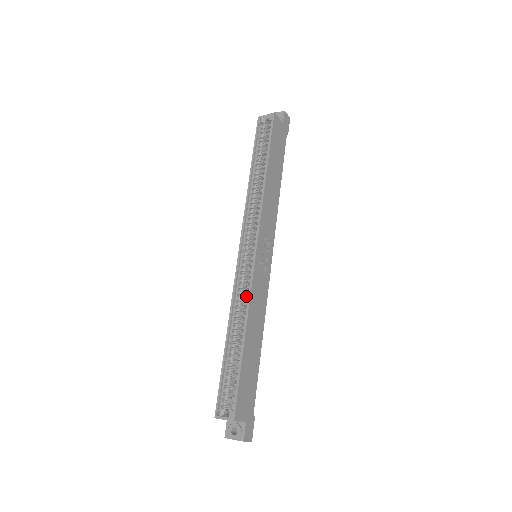
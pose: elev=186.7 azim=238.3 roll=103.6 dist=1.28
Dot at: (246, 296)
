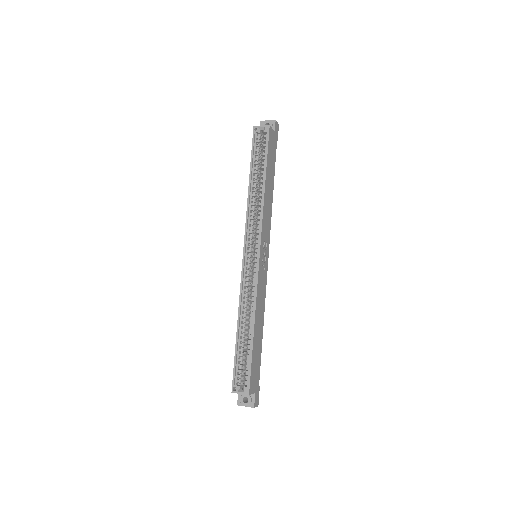
Dot at: (251, 292)
